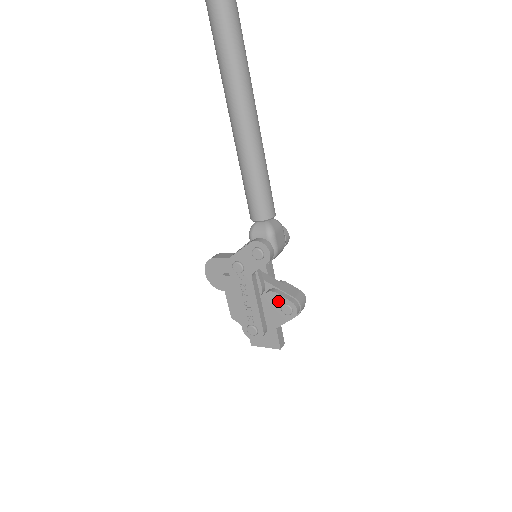
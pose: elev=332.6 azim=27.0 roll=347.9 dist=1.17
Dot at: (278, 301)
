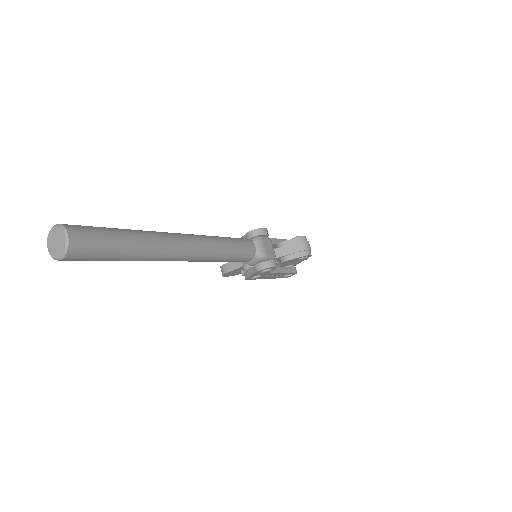
Dot at: (293, 260)
